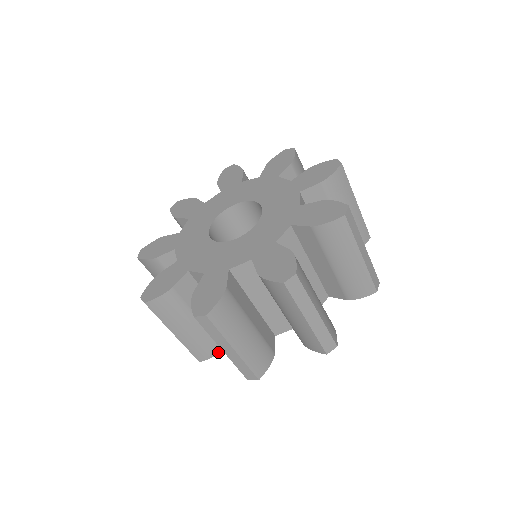
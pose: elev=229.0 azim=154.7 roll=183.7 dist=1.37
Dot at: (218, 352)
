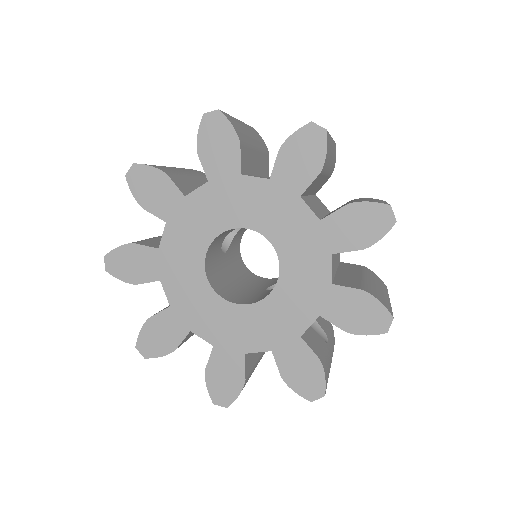
Dot at: occluded
